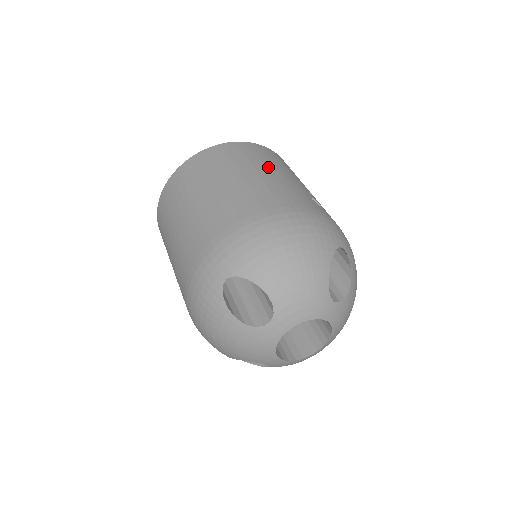
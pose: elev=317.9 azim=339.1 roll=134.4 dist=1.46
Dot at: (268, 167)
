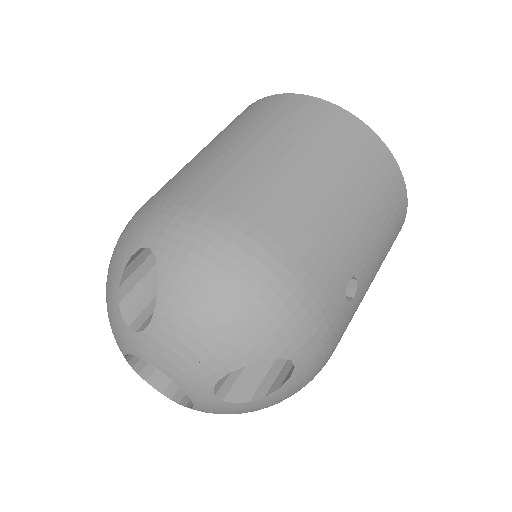
Dot at: (359, 197)
